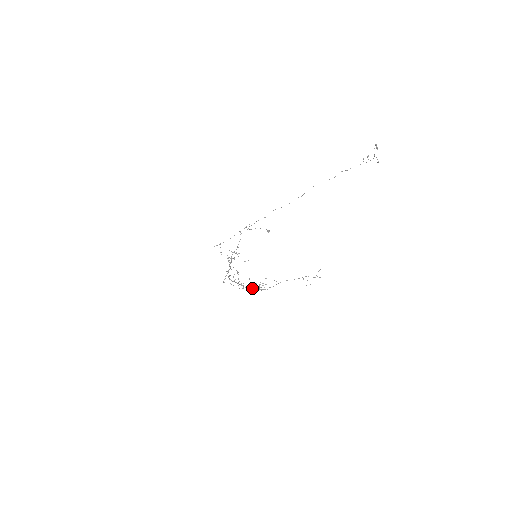
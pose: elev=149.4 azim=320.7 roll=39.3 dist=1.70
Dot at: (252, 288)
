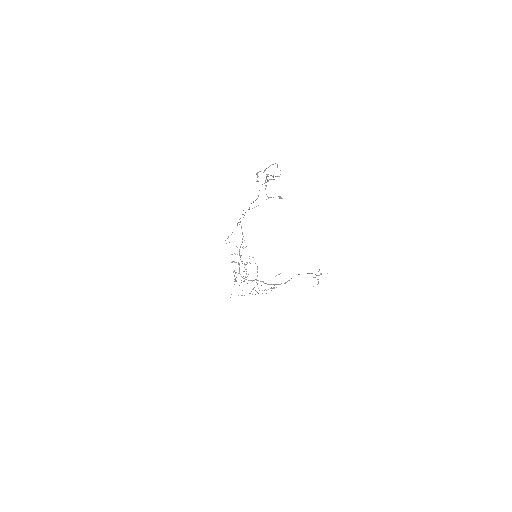
Dot at: (271, 284)
